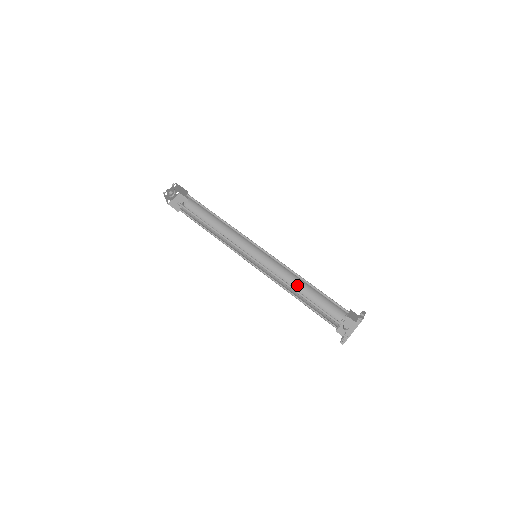
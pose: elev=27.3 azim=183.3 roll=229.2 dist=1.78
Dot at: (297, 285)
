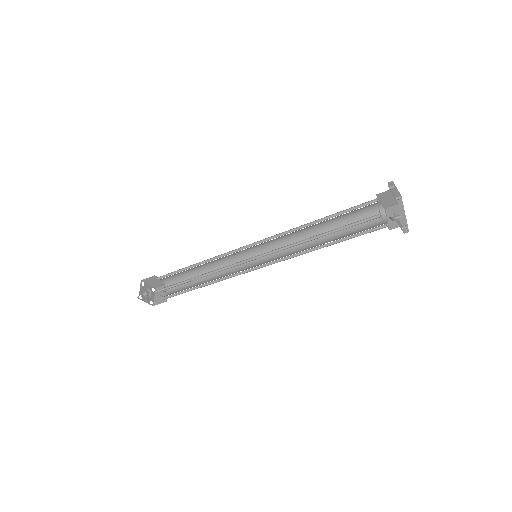
Dot at: occluded
